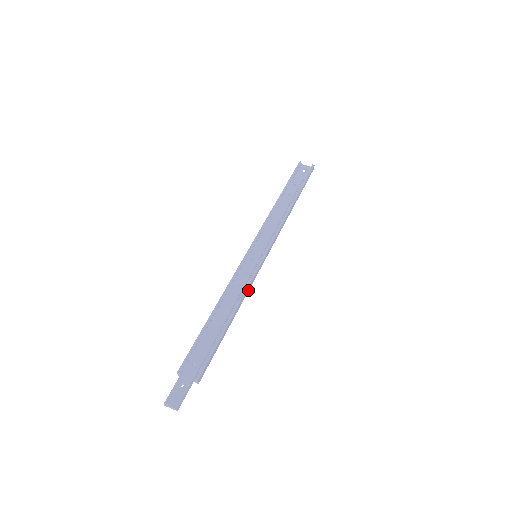
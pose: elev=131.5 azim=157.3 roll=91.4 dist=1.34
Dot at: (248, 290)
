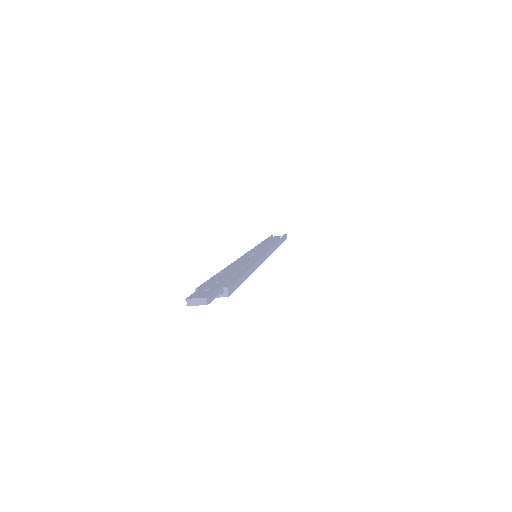
Dot at: (258, 265)
